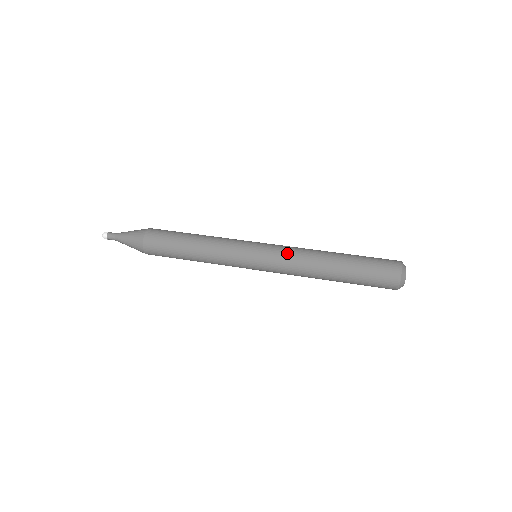
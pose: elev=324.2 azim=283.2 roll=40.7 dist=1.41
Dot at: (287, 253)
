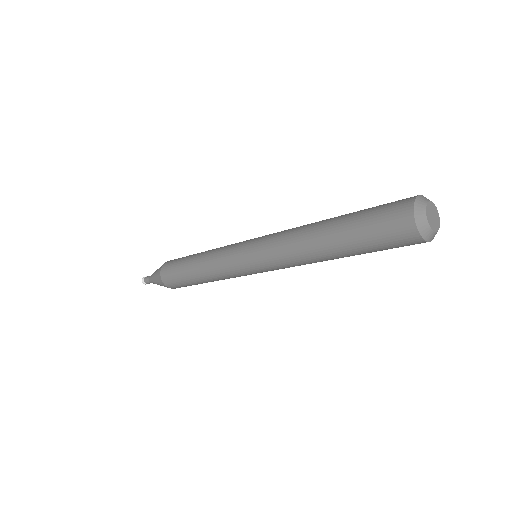
Dot at: occluded
